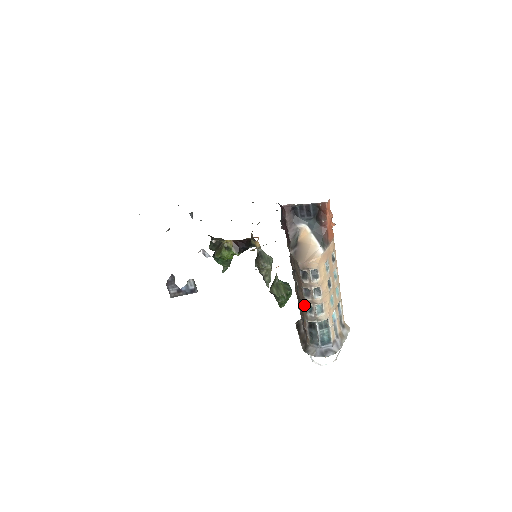
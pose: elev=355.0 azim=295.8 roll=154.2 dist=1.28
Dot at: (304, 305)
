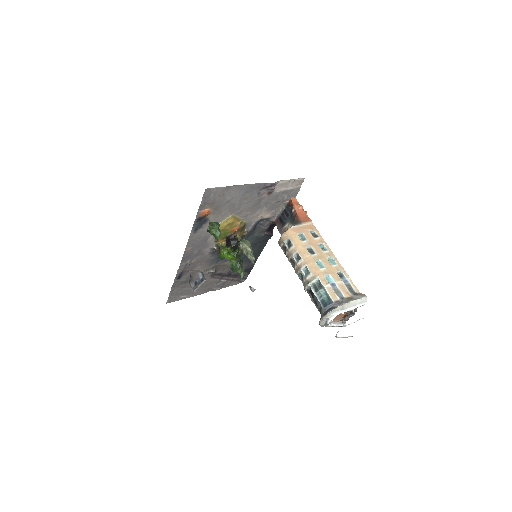
Dot at: (299, 278)
